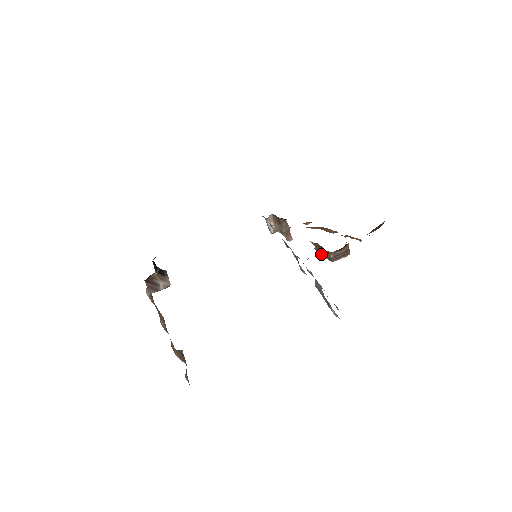
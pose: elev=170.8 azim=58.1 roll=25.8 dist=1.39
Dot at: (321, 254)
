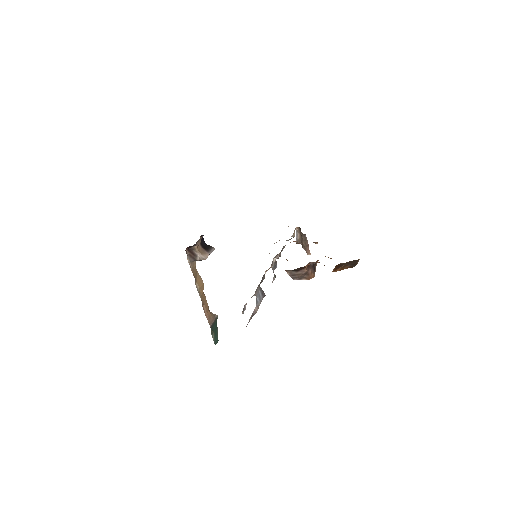
Dot at: occluded
